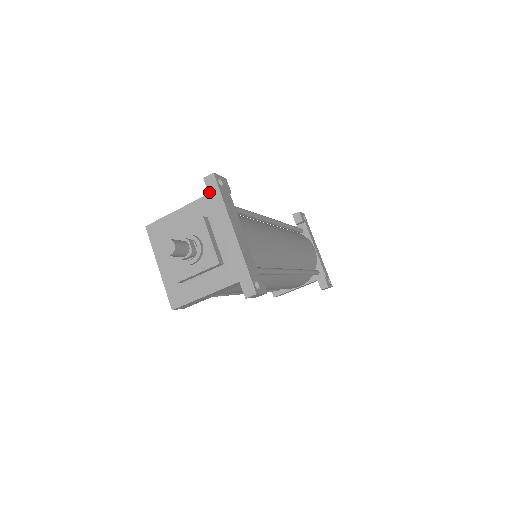
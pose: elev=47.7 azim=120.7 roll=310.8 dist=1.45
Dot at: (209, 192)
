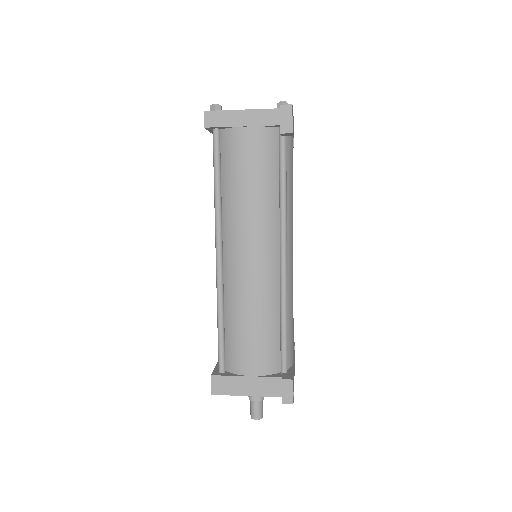
Dot at: occluded
